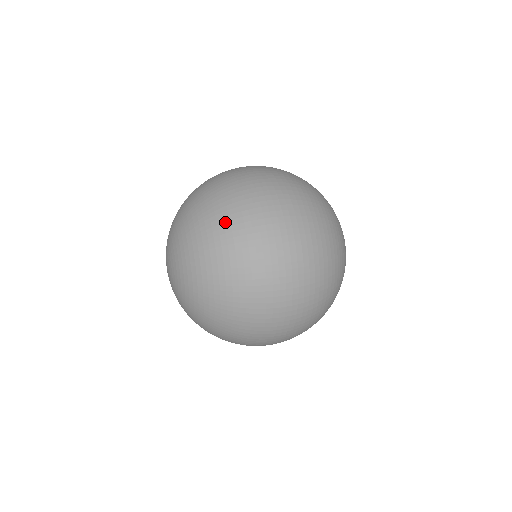
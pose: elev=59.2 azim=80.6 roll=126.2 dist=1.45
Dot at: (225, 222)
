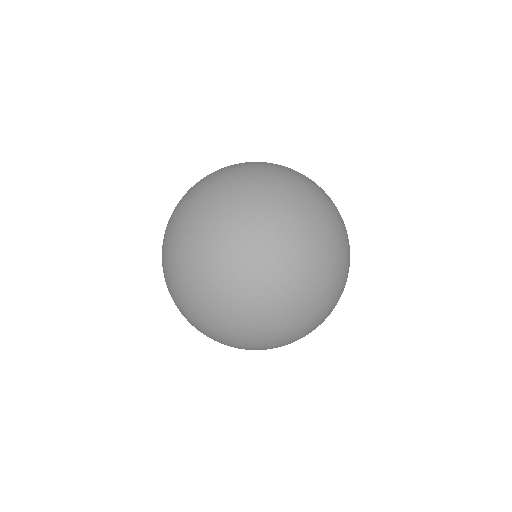
Dot at: (185, 203)
